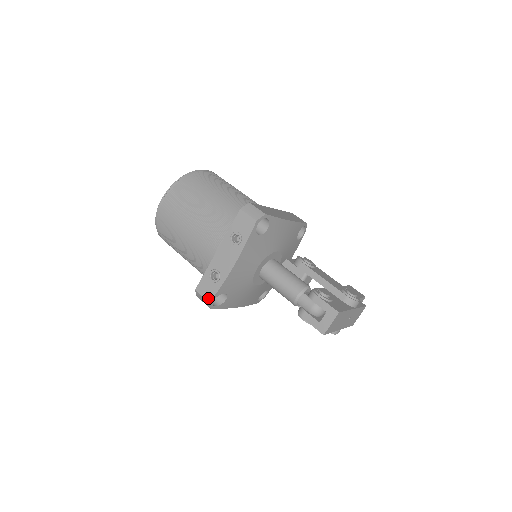
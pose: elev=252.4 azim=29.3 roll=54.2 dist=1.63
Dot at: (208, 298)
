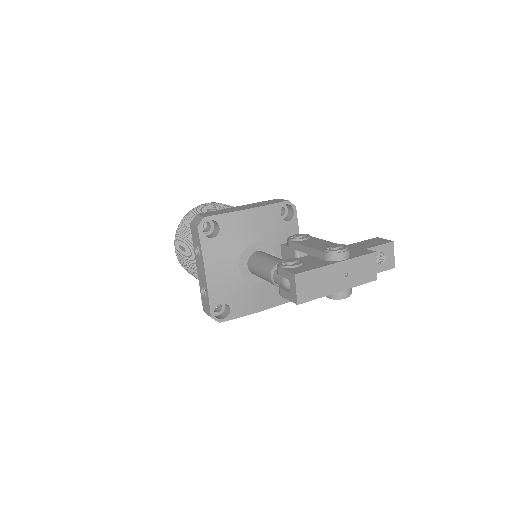
Dot at: (209, 314)
